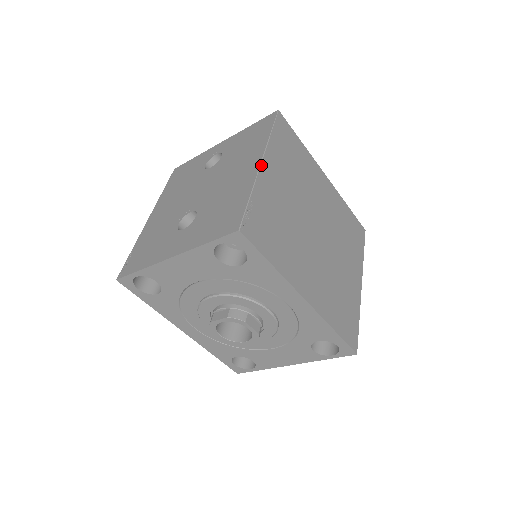
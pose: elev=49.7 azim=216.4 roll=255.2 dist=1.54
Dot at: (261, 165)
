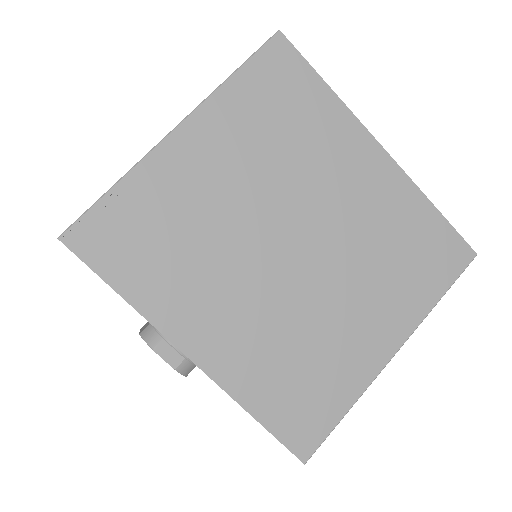
Dot at: (171, 133)
